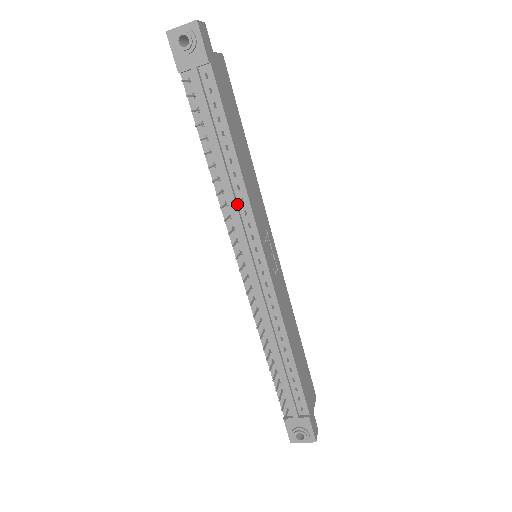
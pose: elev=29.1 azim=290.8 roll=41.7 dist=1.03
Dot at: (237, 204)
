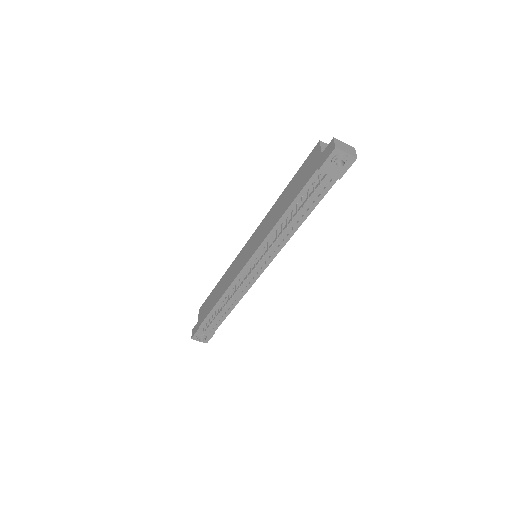
Dot at: (278, 241)
